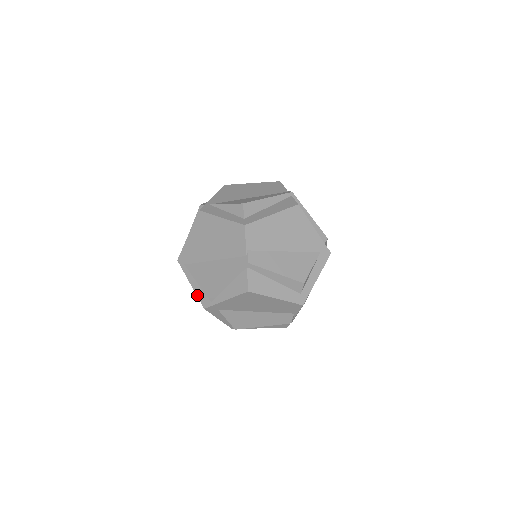
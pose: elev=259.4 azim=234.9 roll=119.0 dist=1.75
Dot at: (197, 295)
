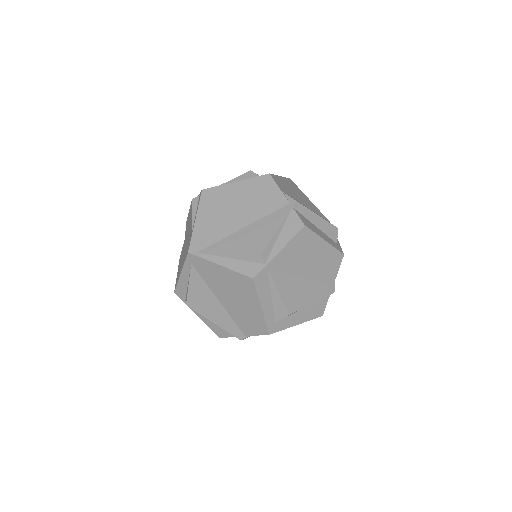
Dot at: (178, 283)
